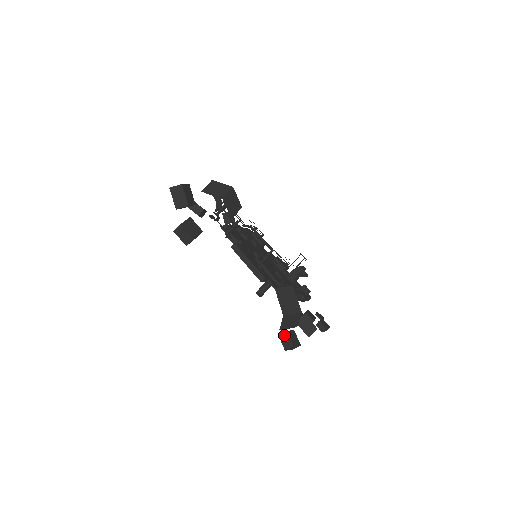
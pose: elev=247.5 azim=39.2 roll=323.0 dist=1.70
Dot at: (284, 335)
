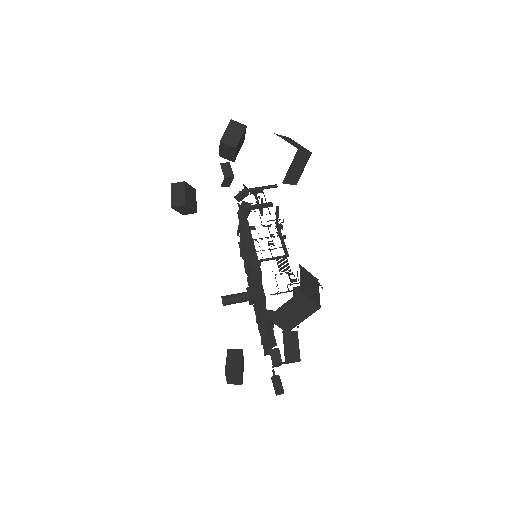
Dot at: (236, 353)
